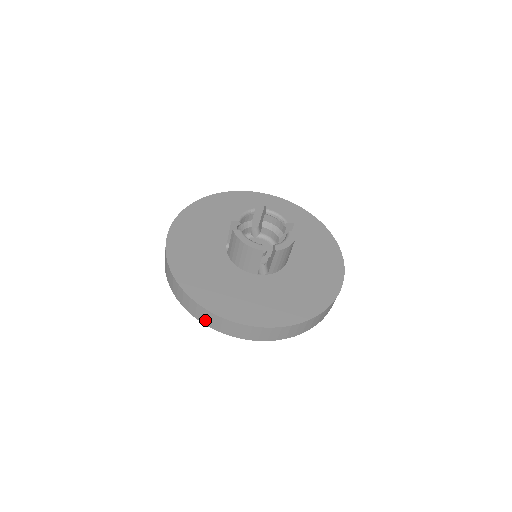
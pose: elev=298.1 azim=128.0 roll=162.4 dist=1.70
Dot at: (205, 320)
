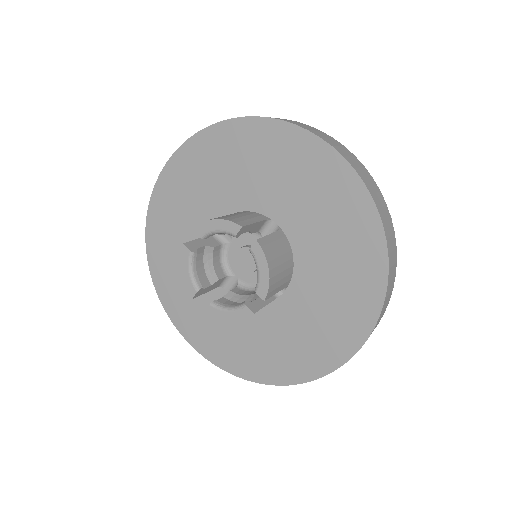
Dot at: occluded
